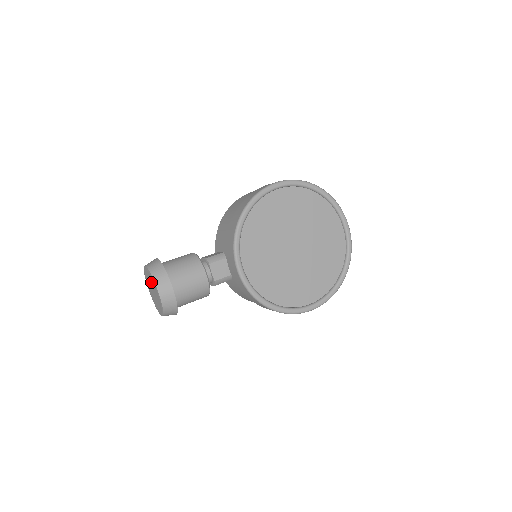
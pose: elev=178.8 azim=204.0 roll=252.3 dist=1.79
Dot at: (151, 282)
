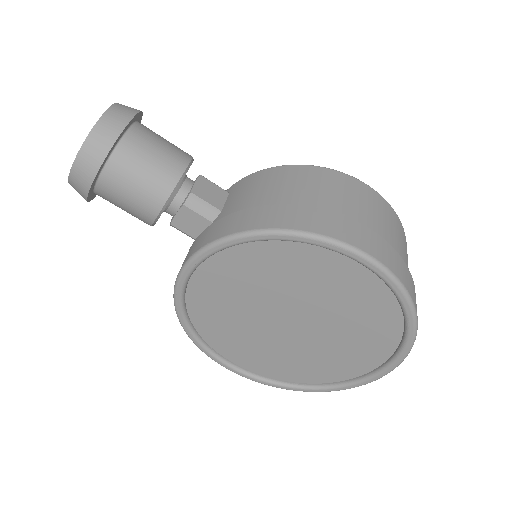
Dot at: occluded
